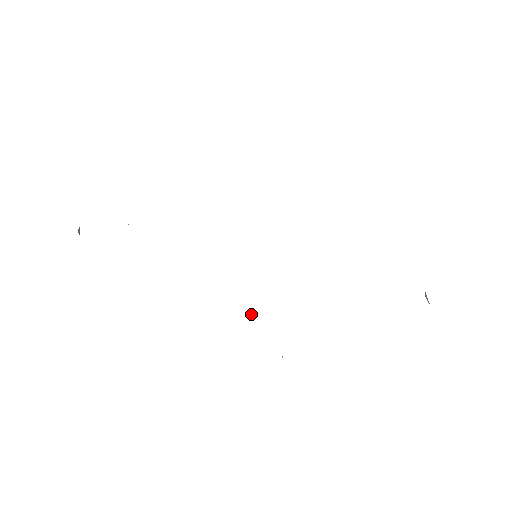
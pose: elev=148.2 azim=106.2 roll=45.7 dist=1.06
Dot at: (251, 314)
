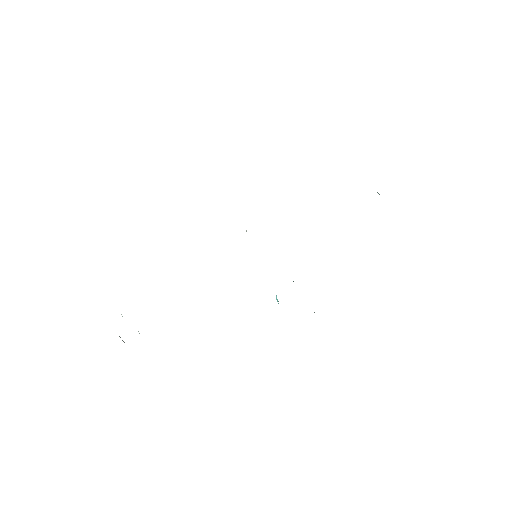
Dot at: (276, 298)
